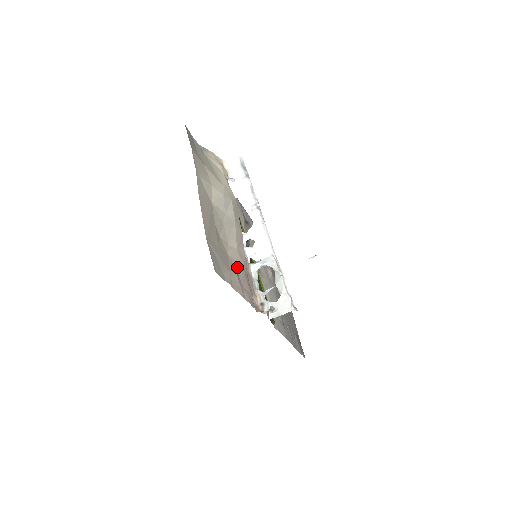
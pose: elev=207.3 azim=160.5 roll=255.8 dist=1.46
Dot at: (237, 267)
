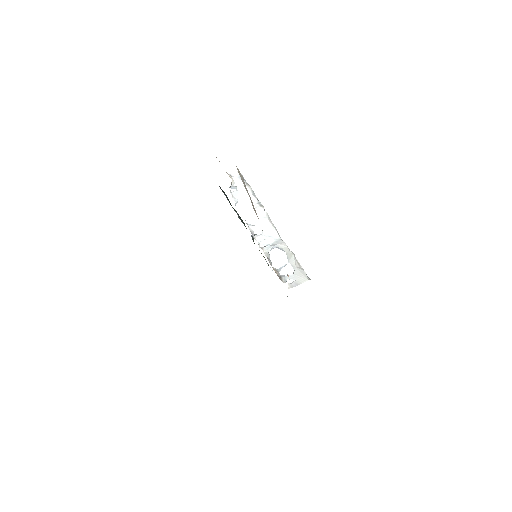
Dot at: occluded
